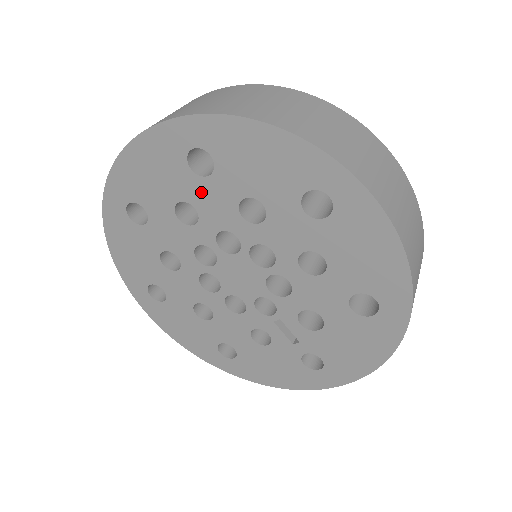
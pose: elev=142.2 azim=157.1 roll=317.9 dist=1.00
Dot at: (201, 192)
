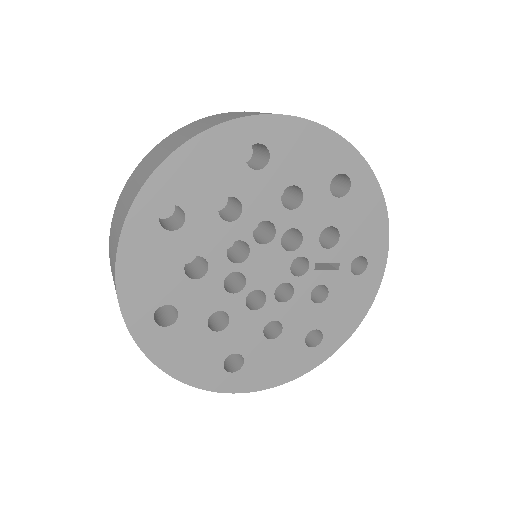
Dot at: (191, 239)
